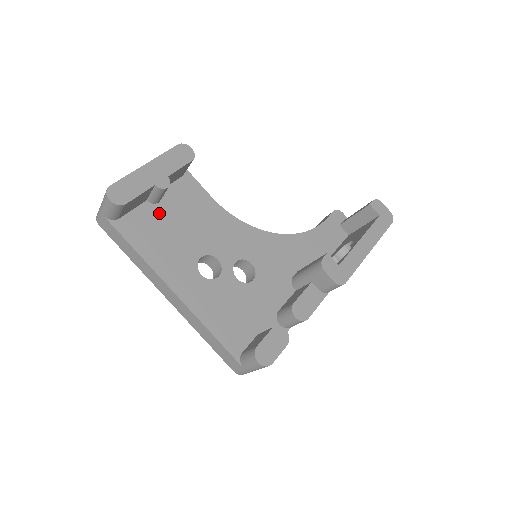
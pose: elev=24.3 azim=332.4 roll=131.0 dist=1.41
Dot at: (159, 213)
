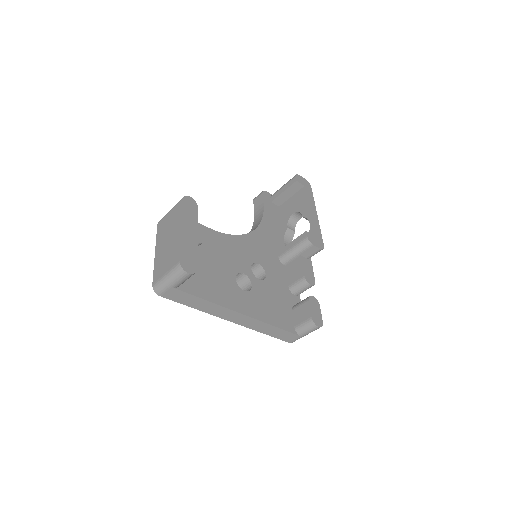
Dot at: occluded
